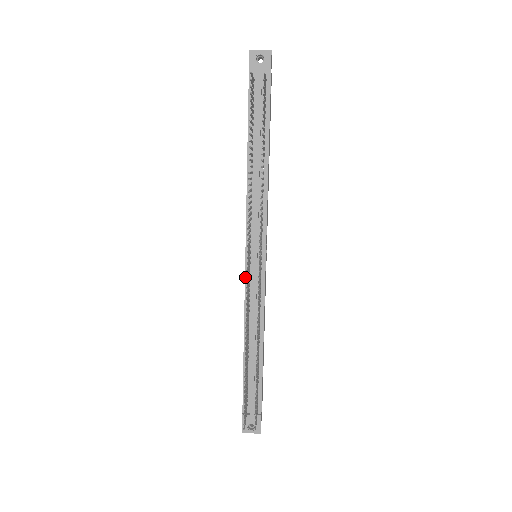
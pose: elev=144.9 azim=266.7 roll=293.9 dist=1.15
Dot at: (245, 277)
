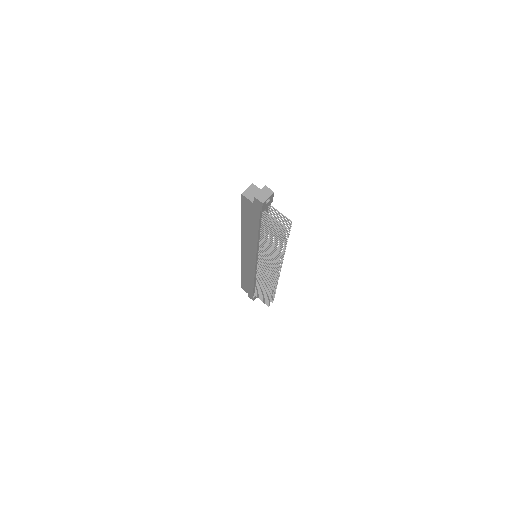
Dot at: (255, 268)
